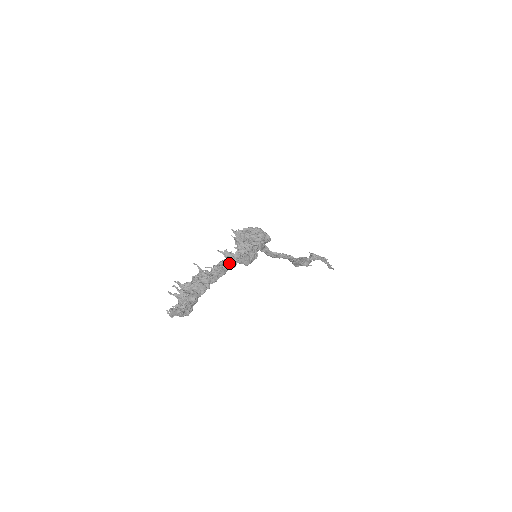
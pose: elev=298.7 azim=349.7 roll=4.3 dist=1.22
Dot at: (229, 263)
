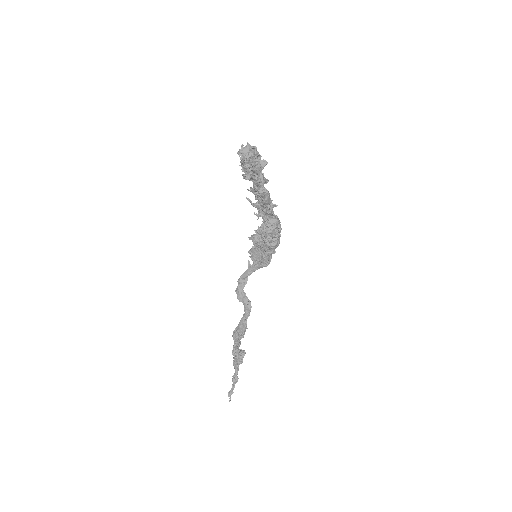
Dot at: occluded
